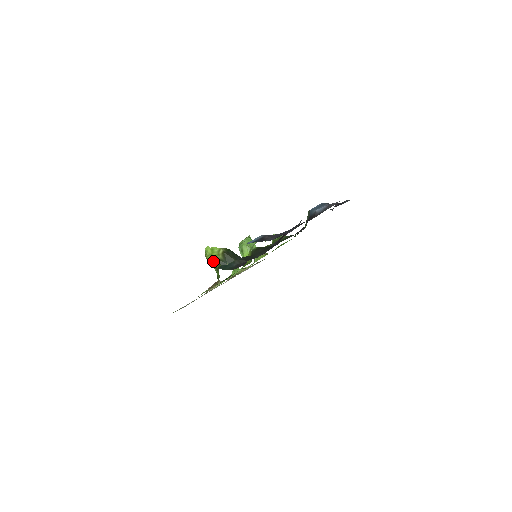
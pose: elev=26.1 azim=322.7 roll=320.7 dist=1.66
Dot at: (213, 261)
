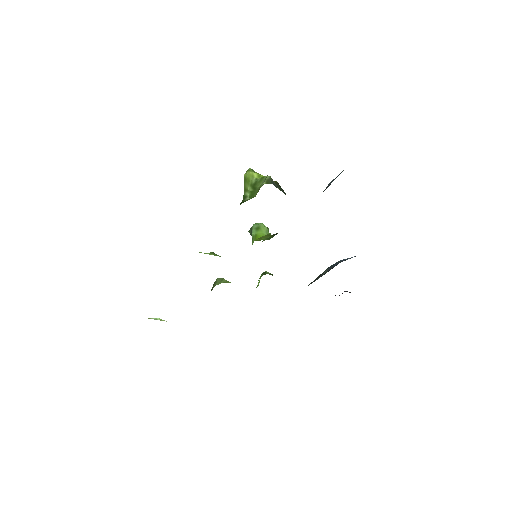
Dot at: (256, 180)
